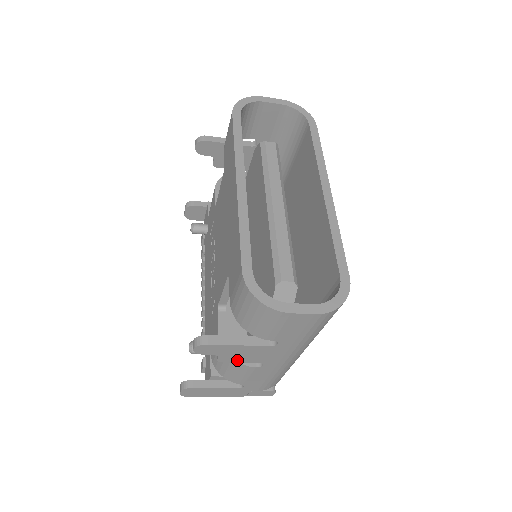
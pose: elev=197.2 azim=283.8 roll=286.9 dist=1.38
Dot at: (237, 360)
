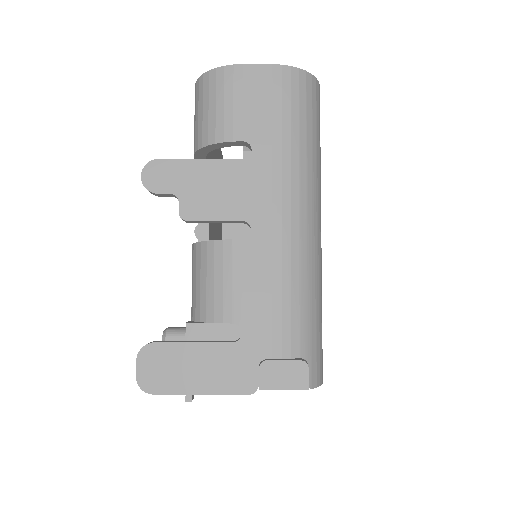
Dot at: (208, 213)
